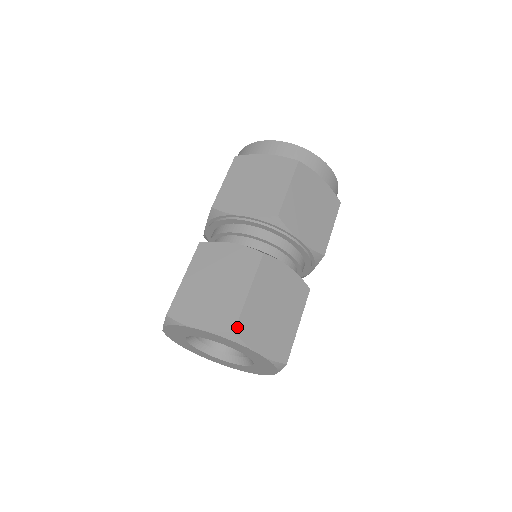
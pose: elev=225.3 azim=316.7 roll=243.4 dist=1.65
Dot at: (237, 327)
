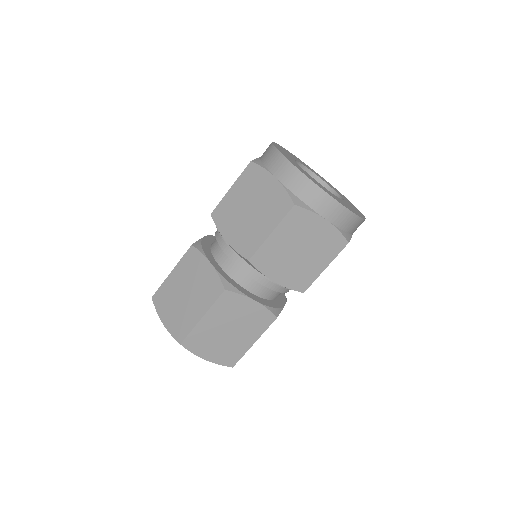
Dot at: occluded
